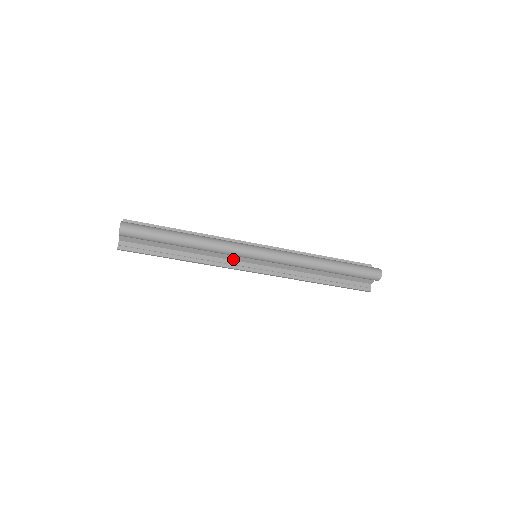
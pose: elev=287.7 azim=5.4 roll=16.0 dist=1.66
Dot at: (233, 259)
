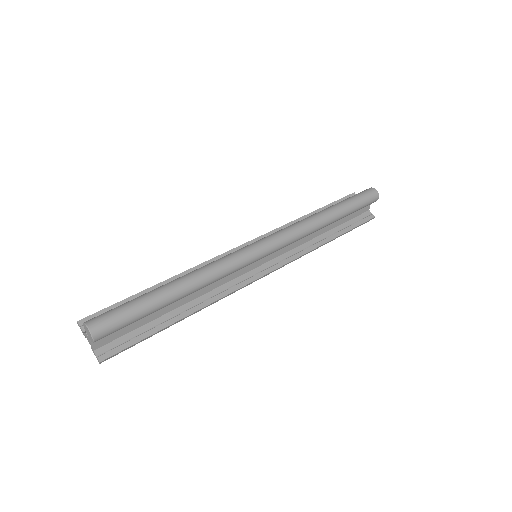
Dot at: (236, 276)
